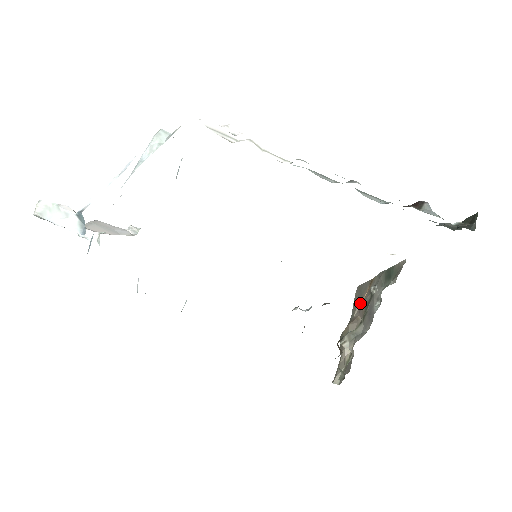
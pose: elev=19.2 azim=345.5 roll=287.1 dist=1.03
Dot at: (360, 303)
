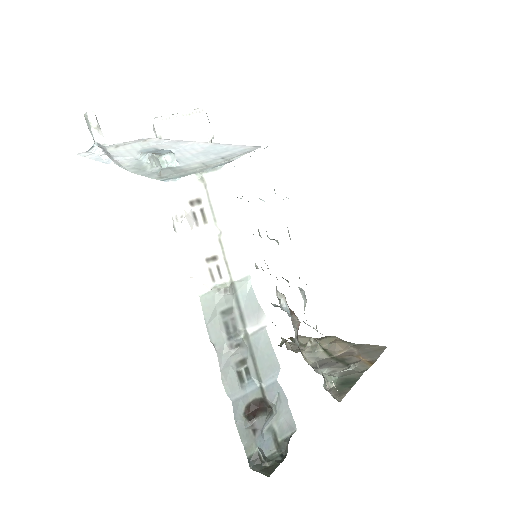
Dot at: (358, 352)
